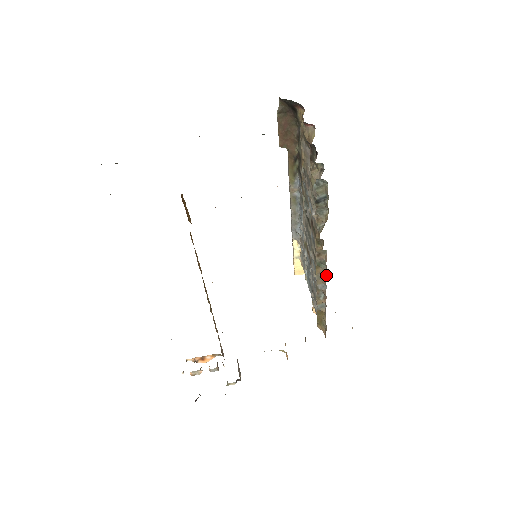
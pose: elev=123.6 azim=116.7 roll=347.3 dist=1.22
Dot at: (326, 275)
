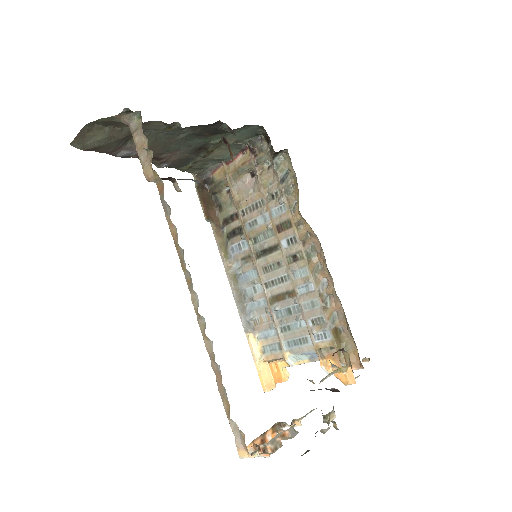
Dot at: (320, 266)
